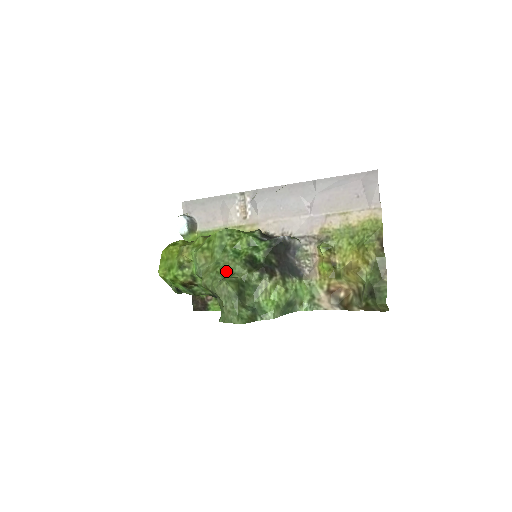
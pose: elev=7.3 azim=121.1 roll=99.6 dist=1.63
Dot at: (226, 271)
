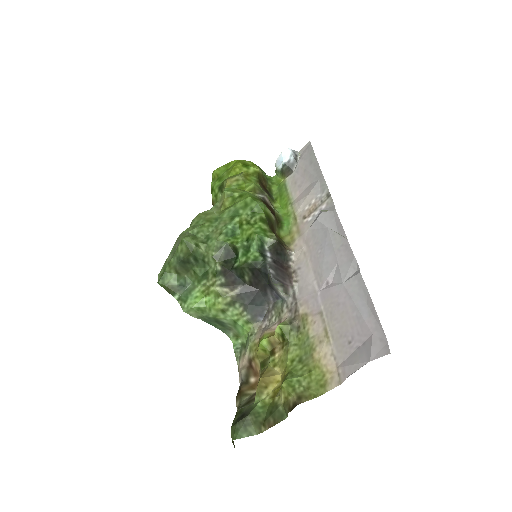
Dot at: (207, 233)
